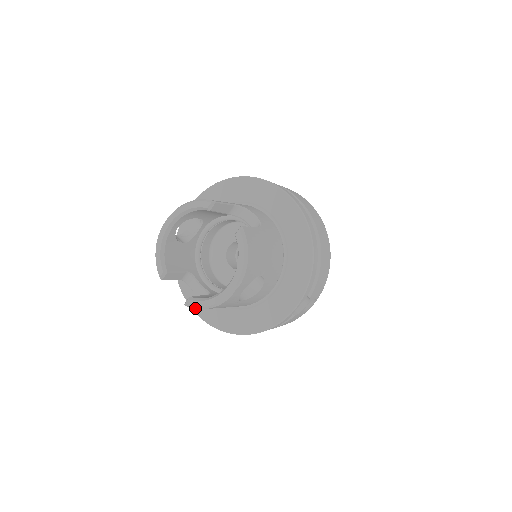
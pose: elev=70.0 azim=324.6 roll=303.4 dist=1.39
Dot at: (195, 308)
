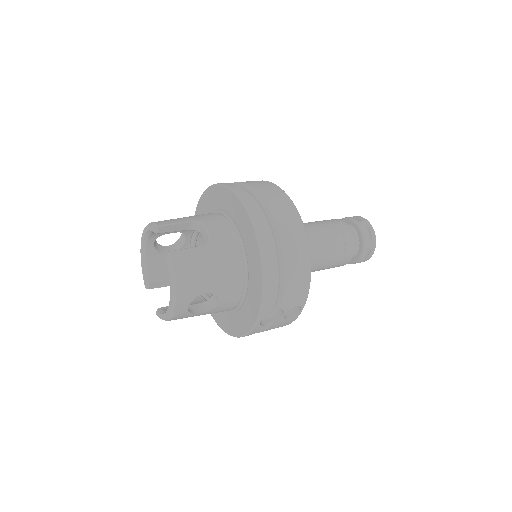
Dot at: occluded
